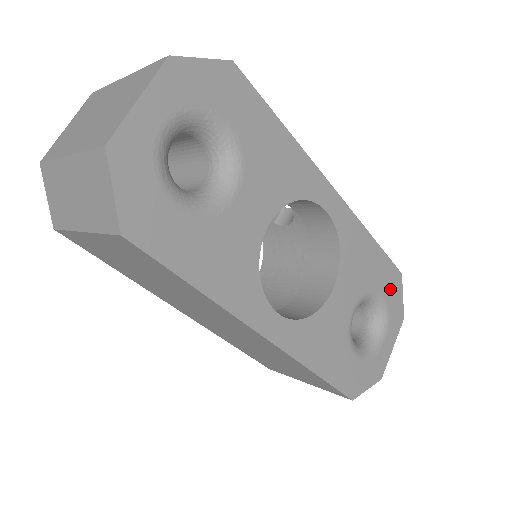
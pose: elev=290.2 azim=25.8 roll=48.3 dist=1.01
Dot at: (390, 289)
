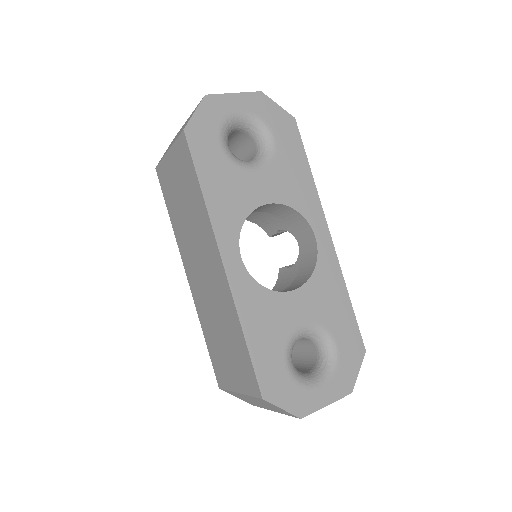
Dot at: (348, 350)
